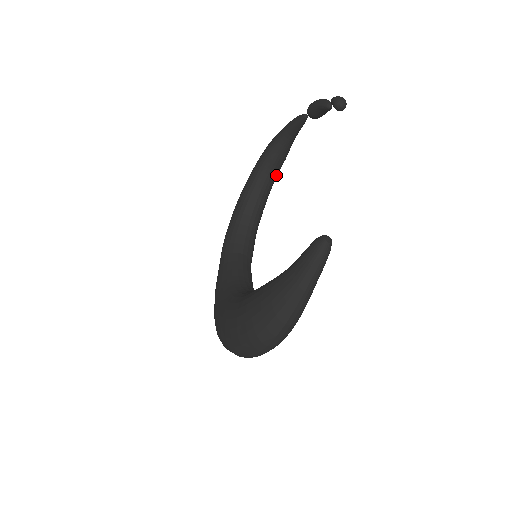
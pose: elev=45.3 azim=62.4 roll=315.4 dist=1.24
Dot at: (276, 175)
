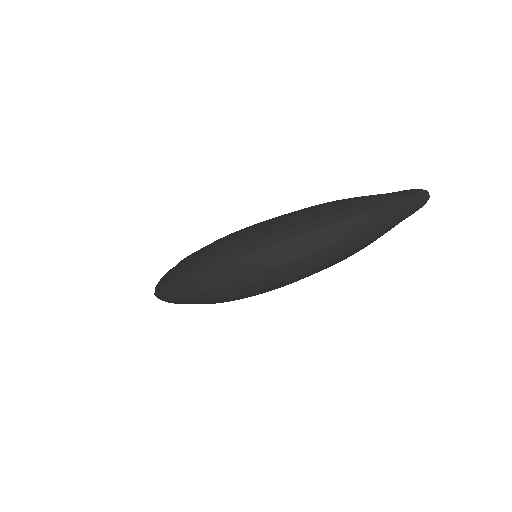
Dot at: occluded
